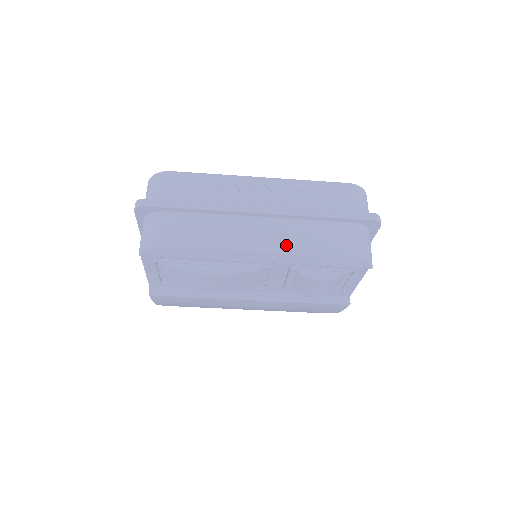
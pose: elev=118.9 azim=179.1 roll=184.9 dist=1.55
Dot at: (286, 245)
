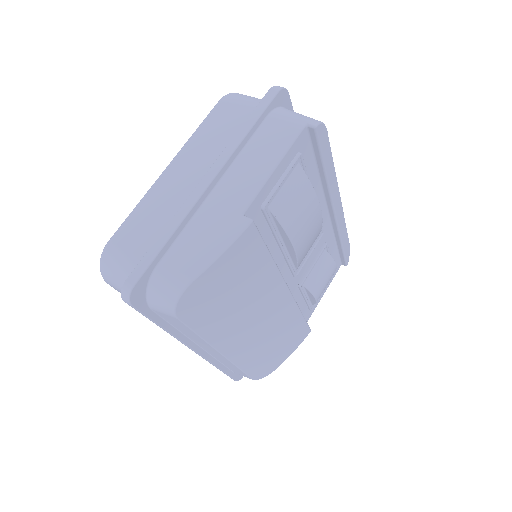
Dot at: occluded
